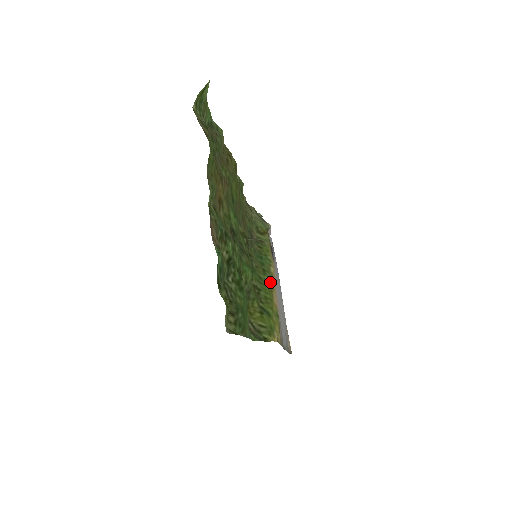
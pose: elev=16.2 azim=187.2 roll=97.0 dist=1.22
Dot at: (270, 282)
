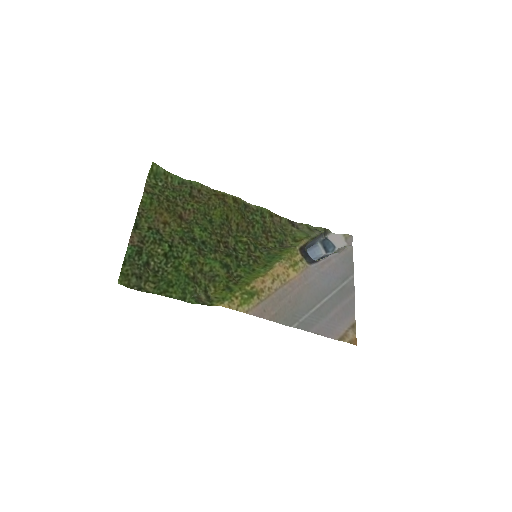
Dot at: (264, 272)
